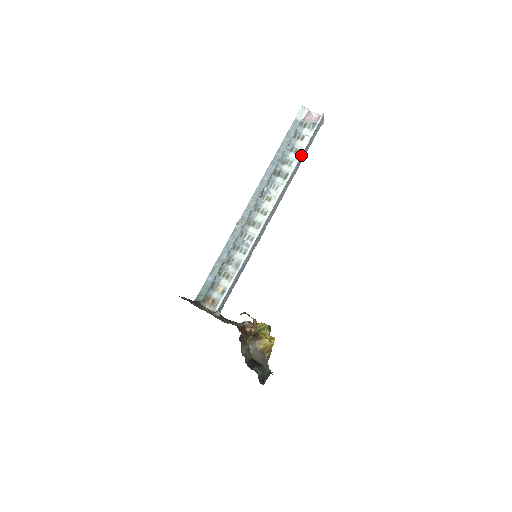
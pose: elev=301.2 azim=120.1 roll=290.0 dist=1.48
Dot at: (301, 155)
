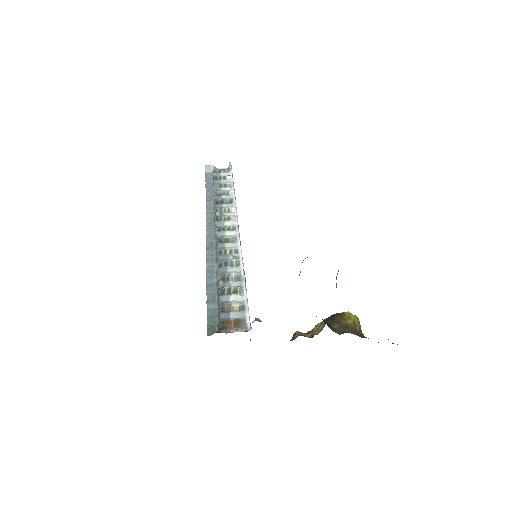
Dot at: (233, 186)
